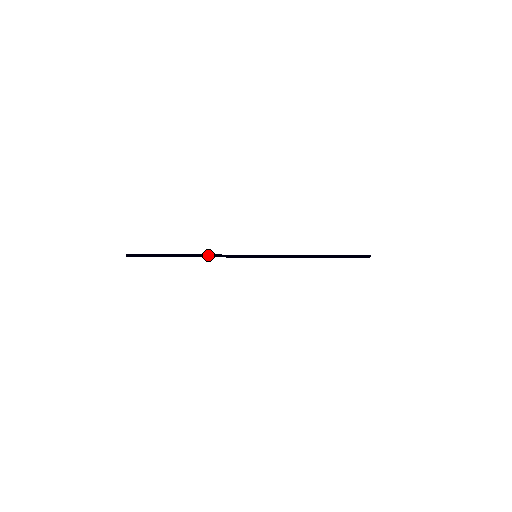
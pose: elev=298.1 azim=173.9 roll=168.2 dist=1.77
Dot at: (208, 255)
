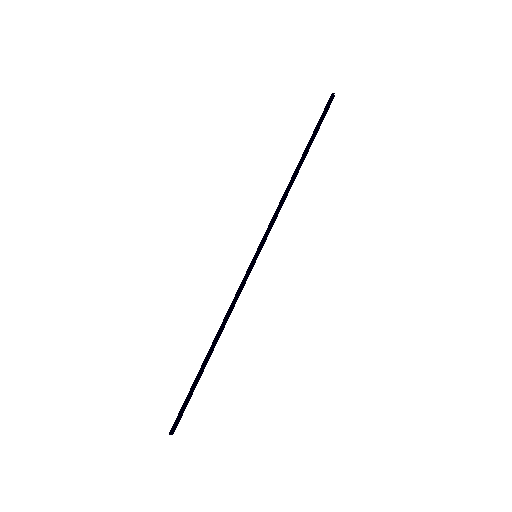
Dot at: (223, 322)
